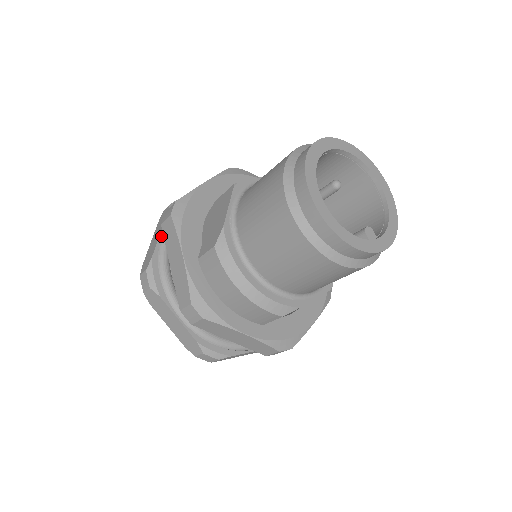
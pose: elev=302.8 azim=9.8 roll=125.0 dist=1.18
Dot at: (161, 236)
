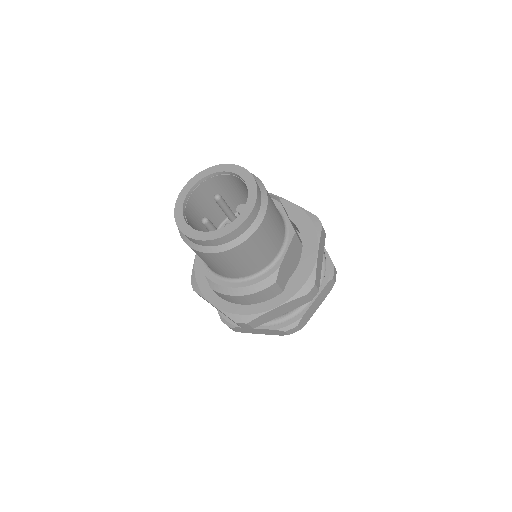
Dot at: occluded
